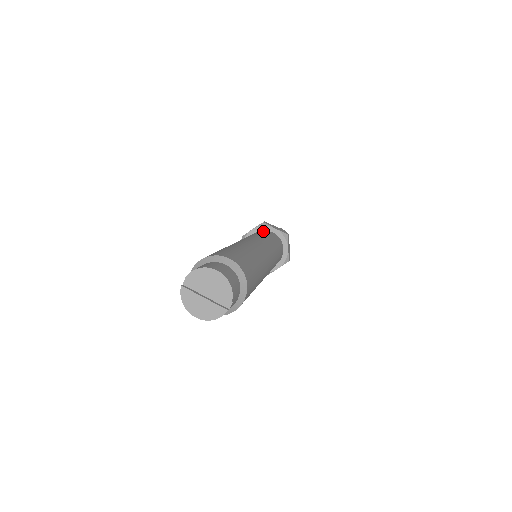
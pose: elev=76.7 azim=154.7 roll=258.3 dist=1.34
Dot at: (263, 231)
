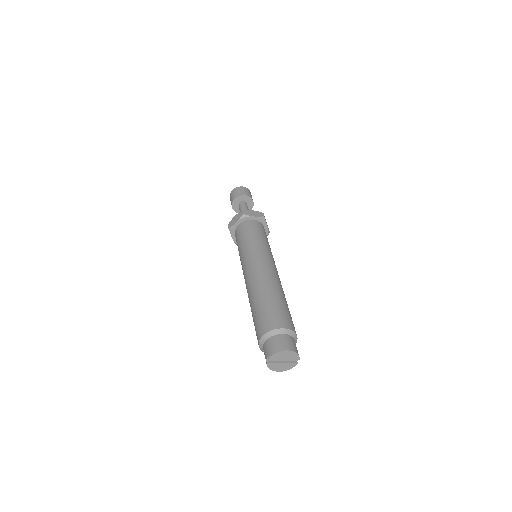
Dot at: (248, 225)
